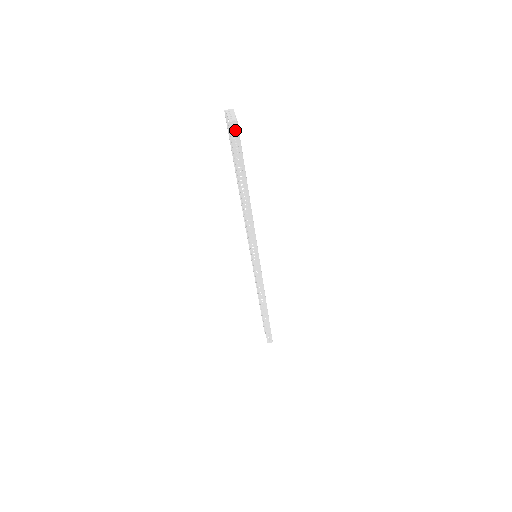
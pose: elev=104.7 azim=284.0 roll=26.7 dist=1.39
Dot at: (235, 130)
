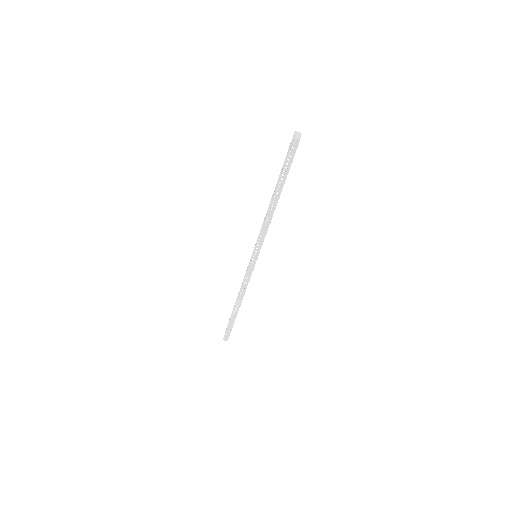
Dot at: (295, 147)
